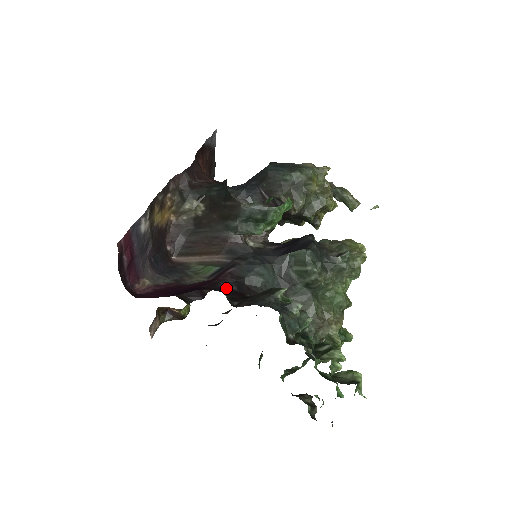
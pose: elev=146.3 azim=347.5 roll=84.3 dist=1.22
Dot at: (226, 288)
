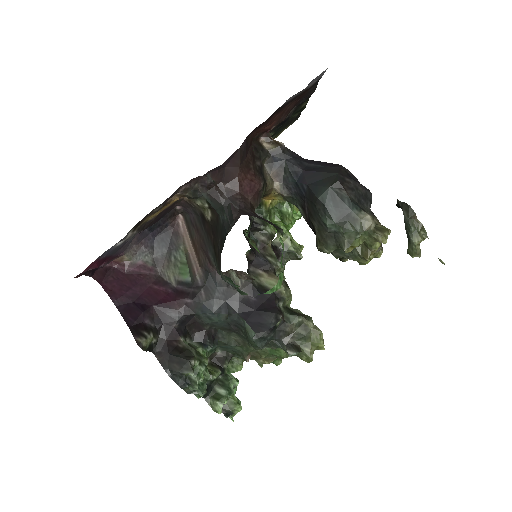
Dot at: (167, 324)
